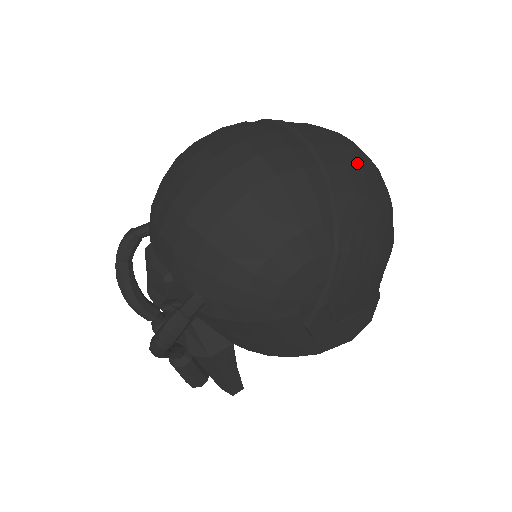
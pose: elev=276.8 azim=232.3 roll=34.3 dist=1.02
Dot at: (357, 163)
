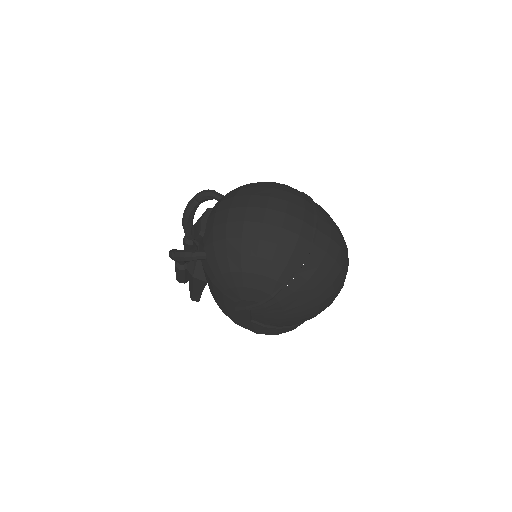
Dot at: (327, 269)
